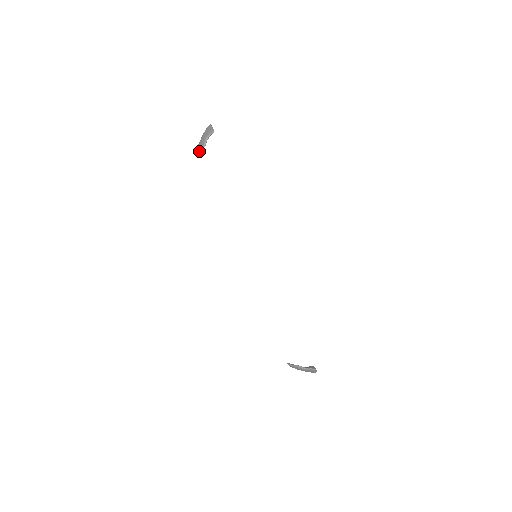
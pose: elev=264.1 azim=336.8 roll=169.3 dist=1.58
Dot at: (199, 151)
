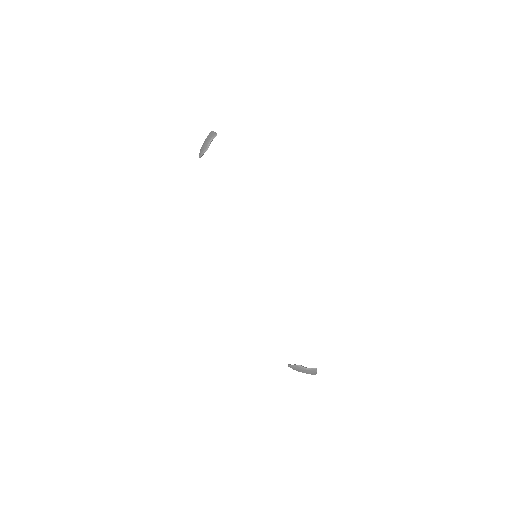
Dot at: (202, 153)
